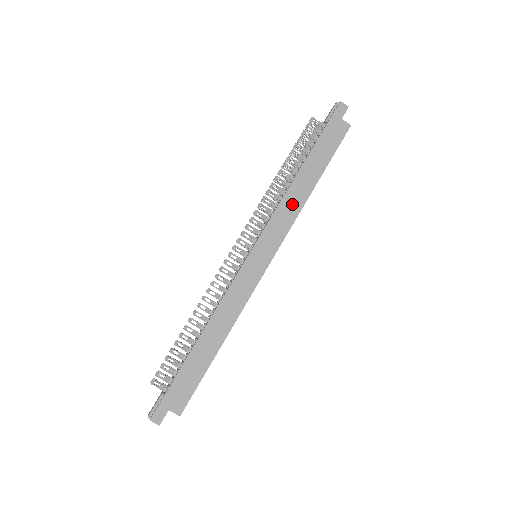
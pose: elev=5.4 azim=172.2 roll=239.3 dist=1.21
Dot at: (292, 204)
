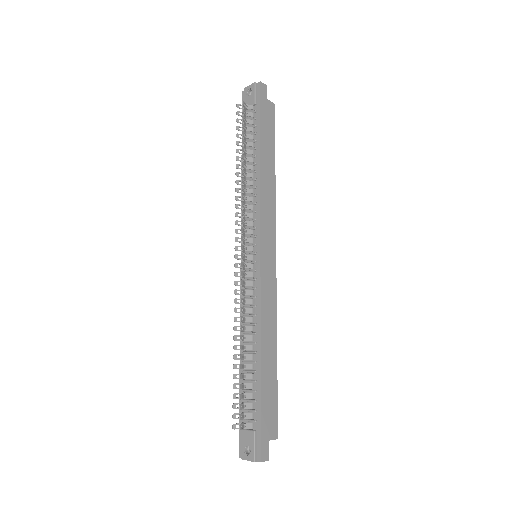
Dot at: (268, 194)
